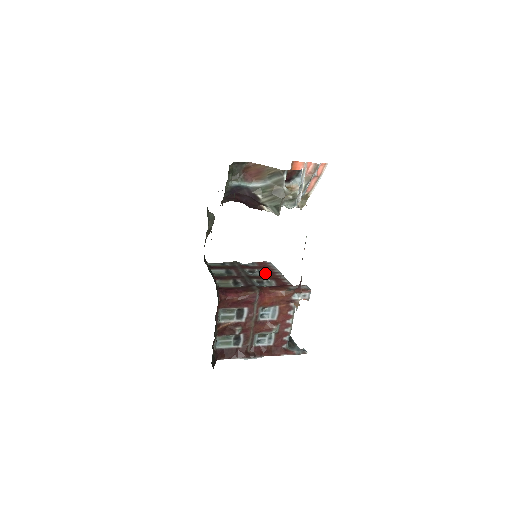
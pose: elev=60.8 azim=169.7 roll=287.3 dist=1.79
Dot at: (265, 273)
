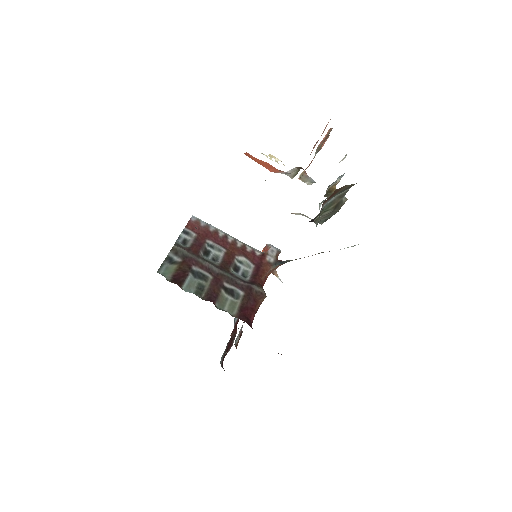
Dot at: (220, 246)
